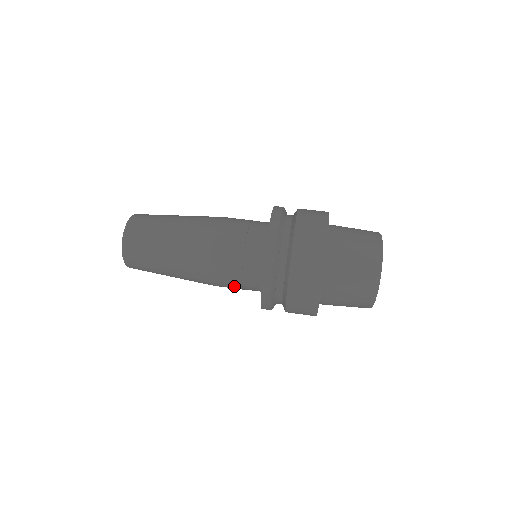
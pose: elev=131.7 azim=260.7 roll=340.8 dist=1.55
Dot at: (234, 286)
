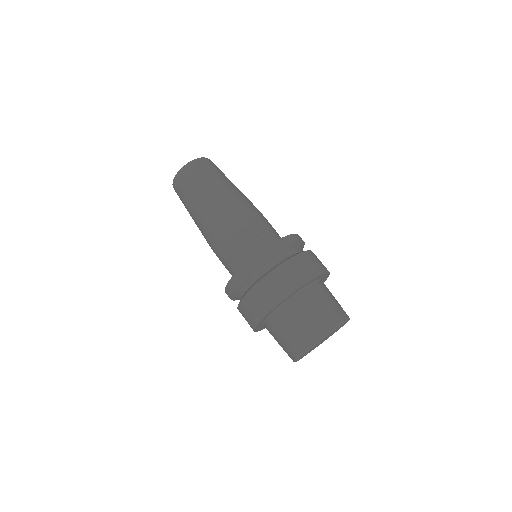
Dot at: occluded
